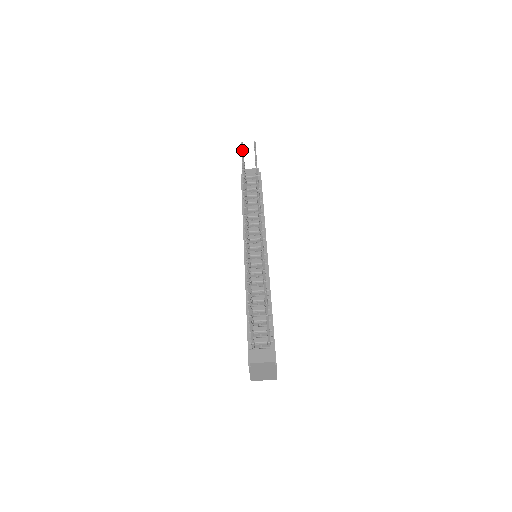
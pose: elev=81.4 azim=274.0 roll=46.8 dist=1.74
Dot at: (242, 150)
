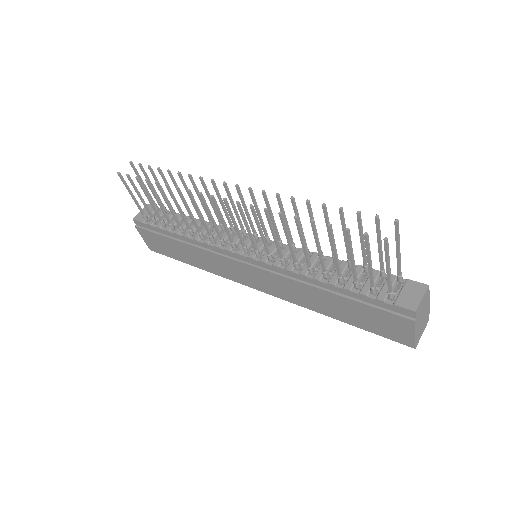
Dot at: (128, 177)
